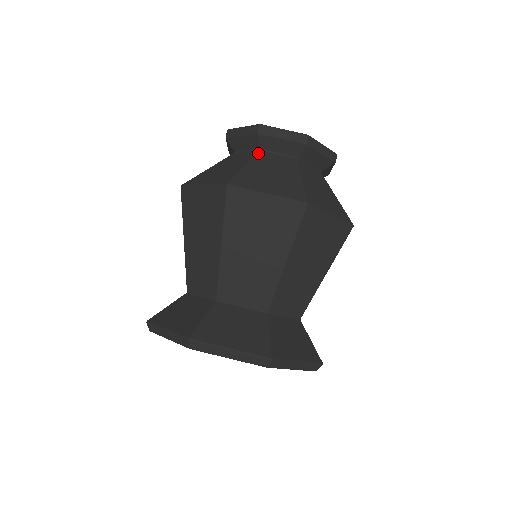
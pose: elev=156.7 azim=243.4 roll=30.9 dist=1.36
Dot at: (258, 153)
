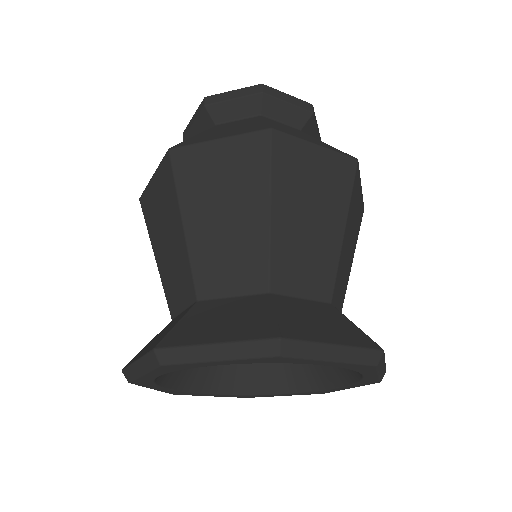
Dot at: (263, 117)
